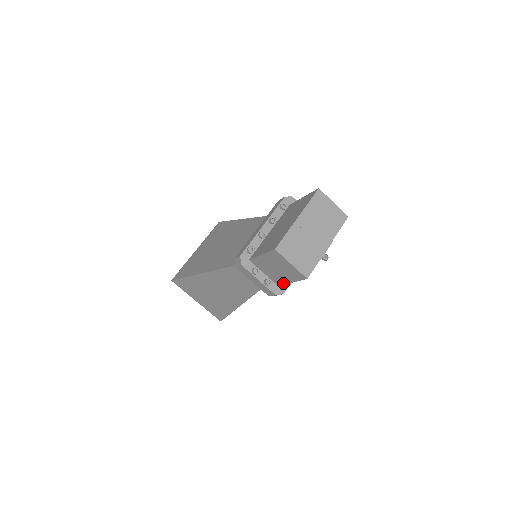
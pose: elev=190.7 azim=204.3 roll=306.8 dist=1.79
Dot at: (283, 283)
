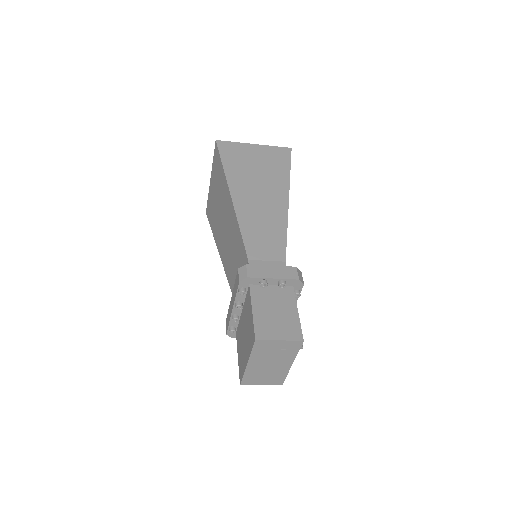
Dot at: occluded
